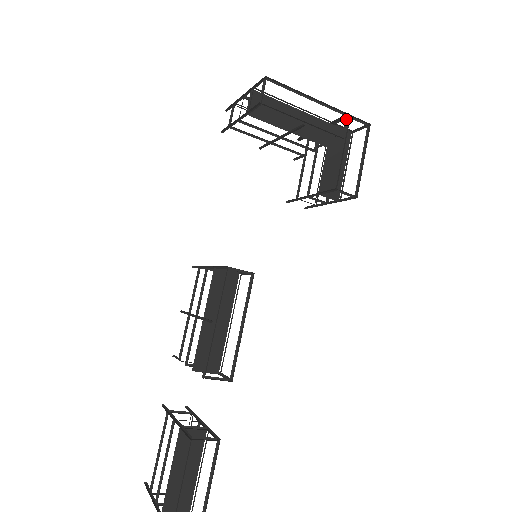
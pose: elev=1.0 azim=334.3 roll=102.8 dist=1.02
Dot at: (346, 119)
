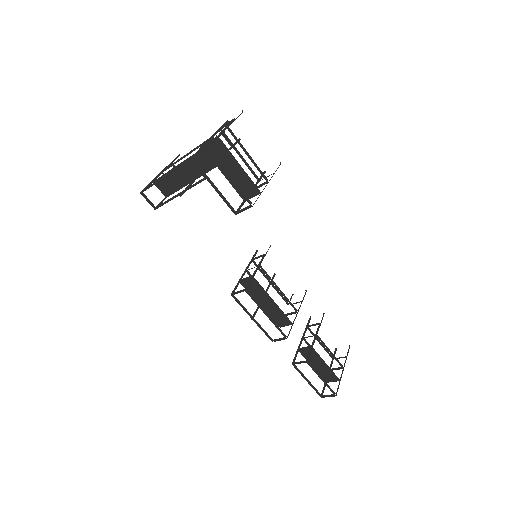
Dot at: (193, 161)
